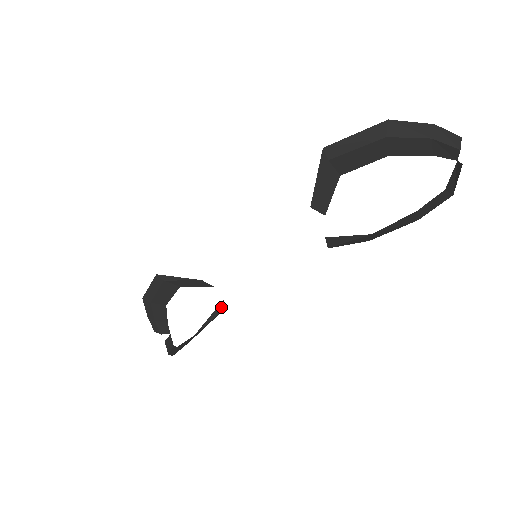
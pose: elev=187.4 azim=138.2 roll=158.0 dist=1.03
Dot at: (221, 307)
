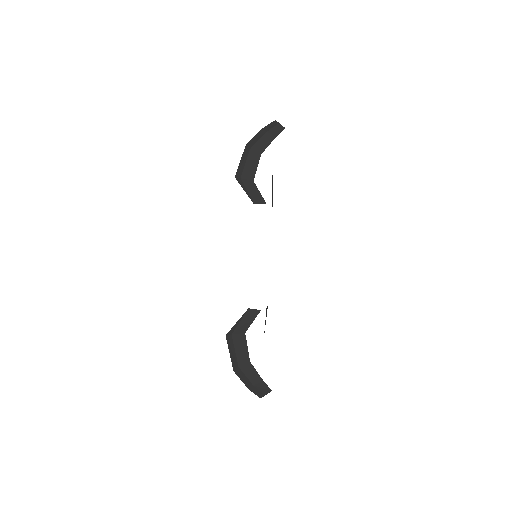
Dot at: occluded
